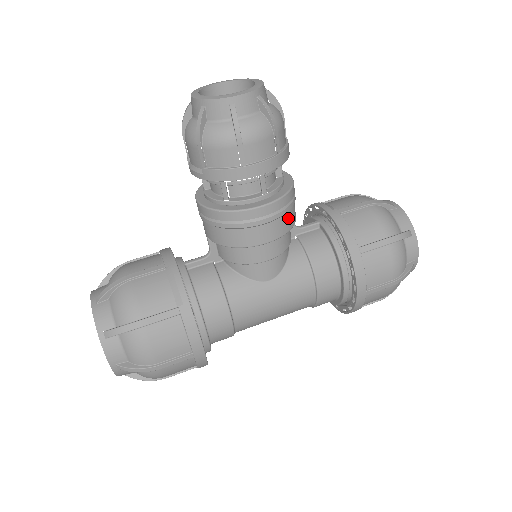
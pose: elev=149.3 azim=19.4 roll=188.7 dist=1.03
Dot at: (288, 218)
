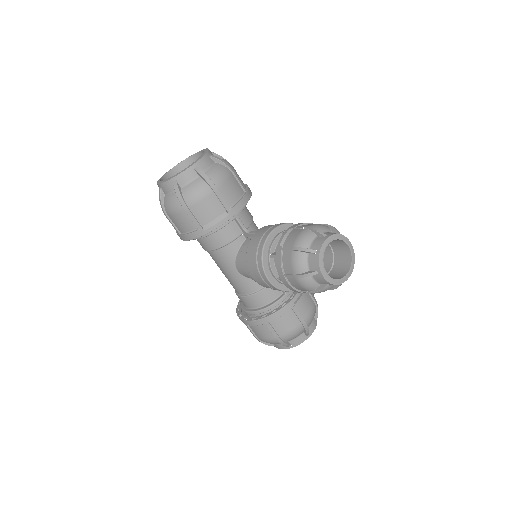
Dot at: occluded
